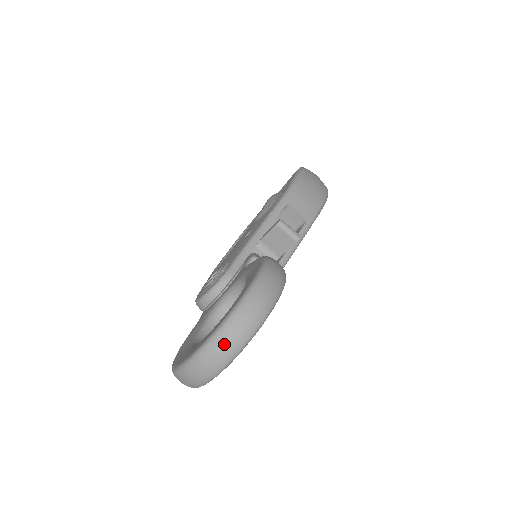
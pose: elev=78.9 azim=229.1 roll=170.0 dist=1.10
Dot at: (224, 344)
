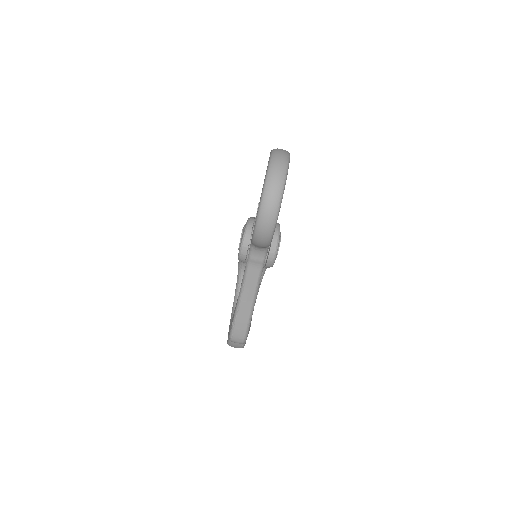
Dot at: (279, 156)
